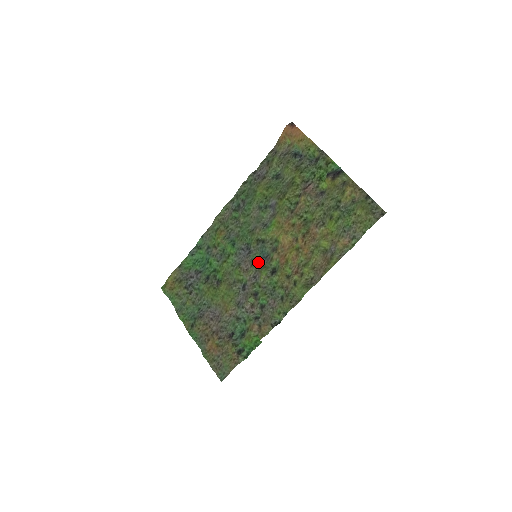
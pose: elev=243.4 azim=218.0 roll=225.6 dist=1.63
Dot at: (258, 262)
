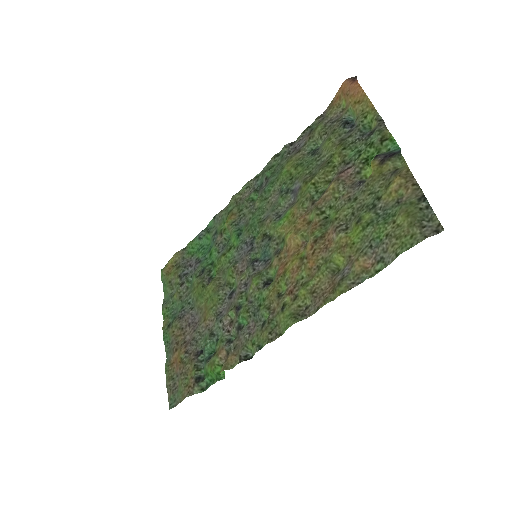
Dot at: (256, 265)
